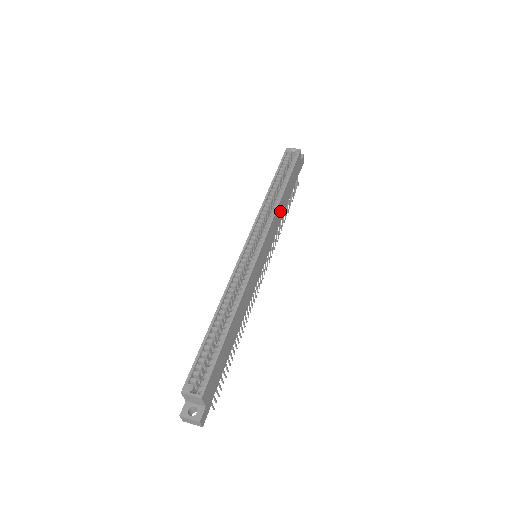
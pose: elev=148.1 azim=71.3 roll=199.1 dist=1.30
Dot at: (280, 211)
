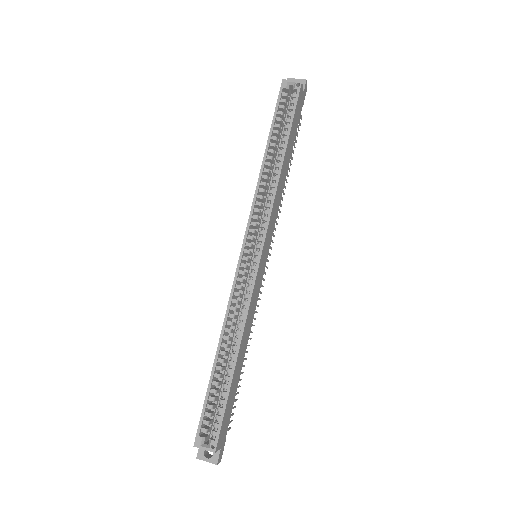
Dot at: (280, 186)
